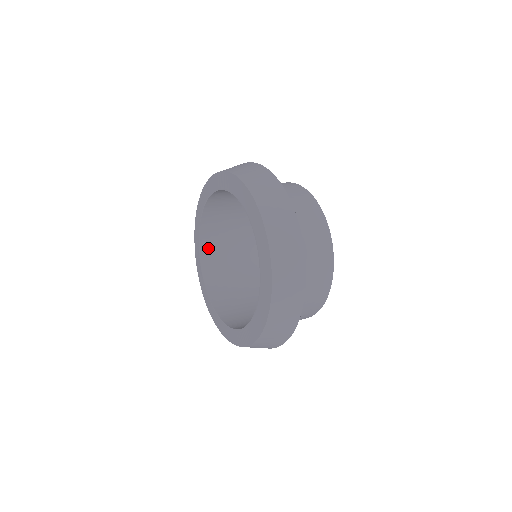
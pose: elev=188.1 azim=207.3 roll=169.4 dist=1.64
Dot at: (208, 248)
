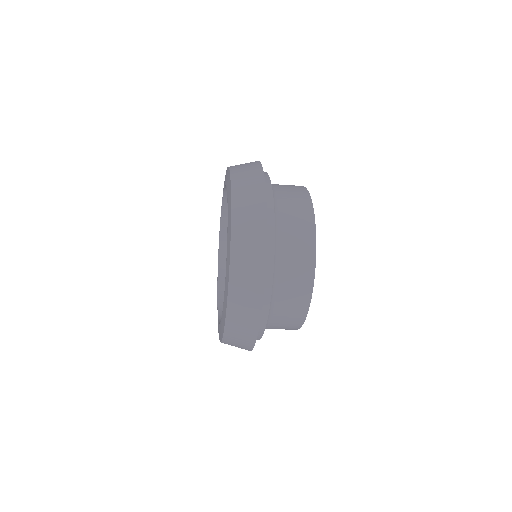
Dot at: occluded
